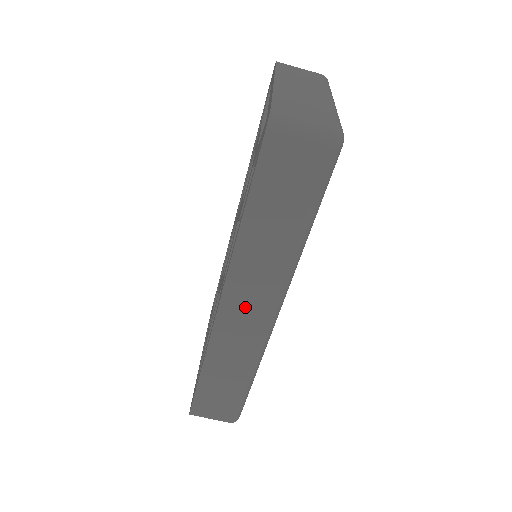
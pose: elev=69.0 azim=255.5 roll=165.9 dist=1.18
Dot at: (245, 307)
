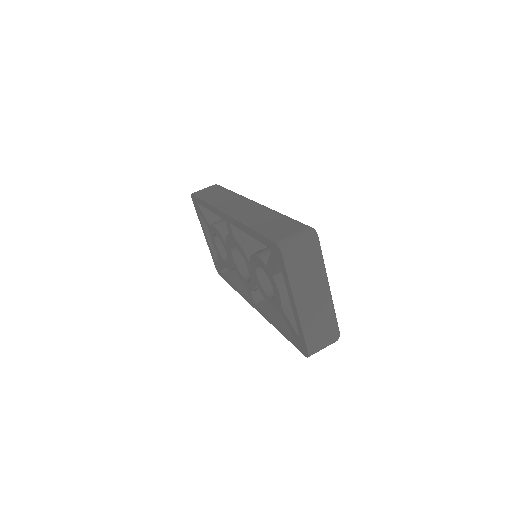
Dot at: (237, 207)
